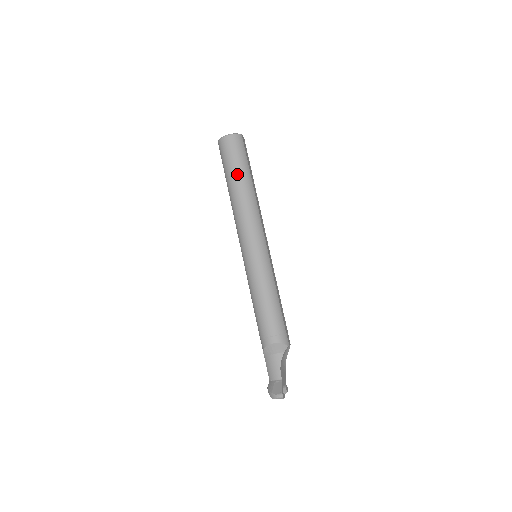
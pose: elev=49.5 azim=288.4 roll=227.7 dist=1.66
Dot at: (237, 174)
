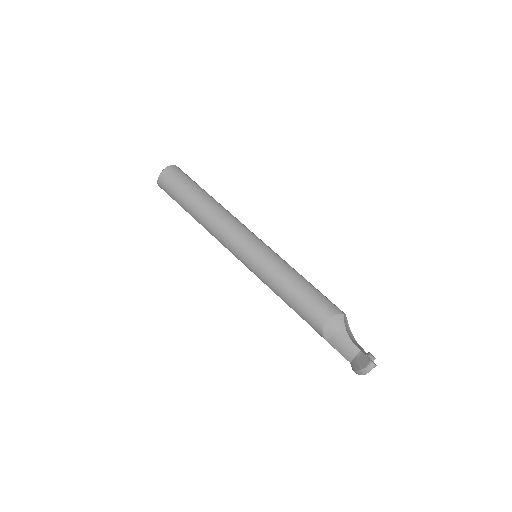
Dot at: (191, 196)
